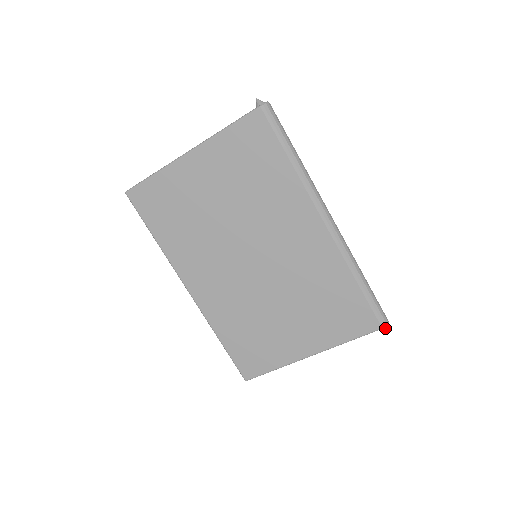
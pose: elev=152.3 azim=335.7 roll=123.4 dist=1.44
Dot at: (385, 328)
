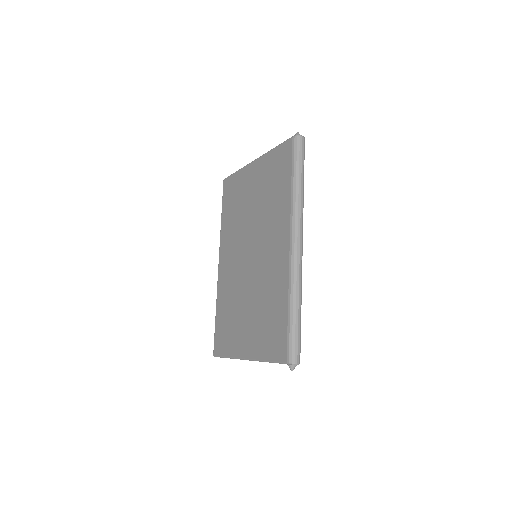
Dot at: (292, 367)
